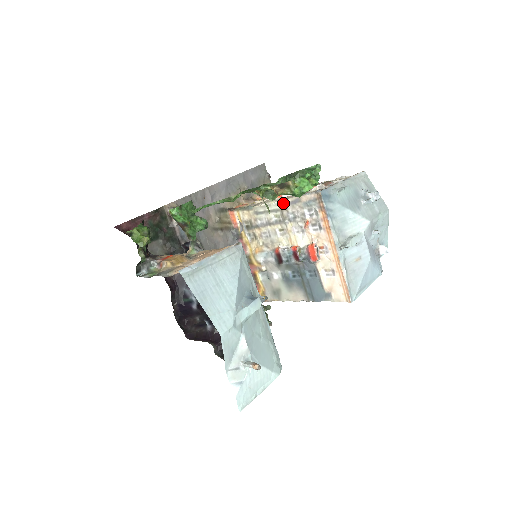
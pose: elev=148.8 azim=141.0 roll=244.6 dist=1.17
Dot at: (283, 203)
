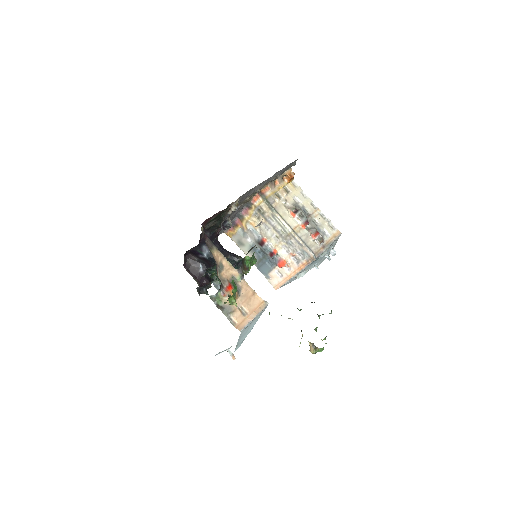
Dot at: (293, 235)
